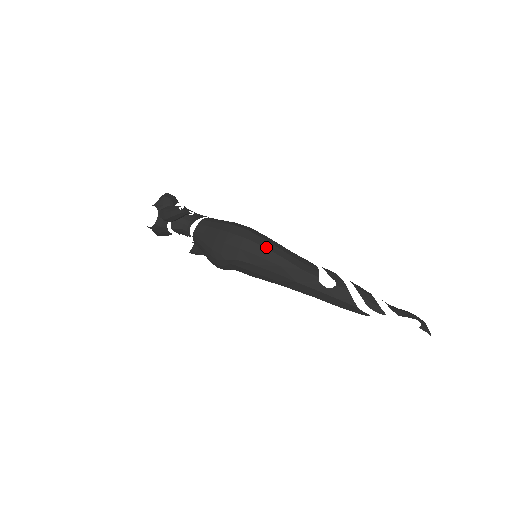
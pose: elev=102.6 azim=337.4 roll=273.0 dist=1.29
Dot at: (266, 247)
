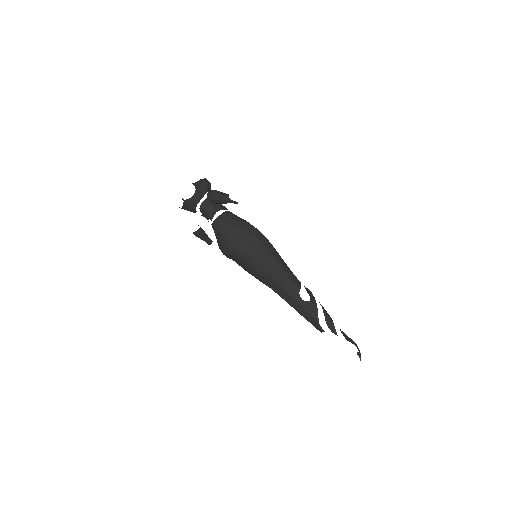
Dot at: (271, 252)
